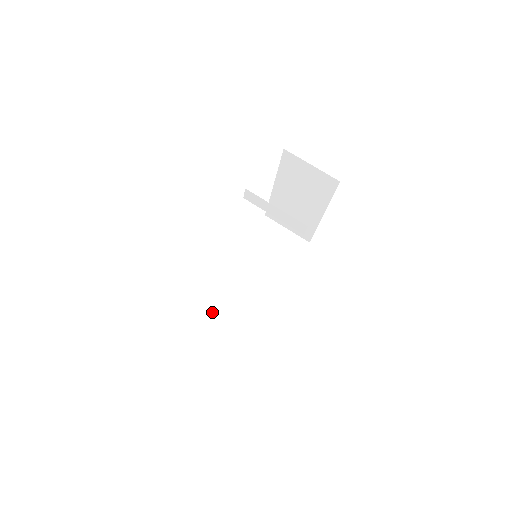
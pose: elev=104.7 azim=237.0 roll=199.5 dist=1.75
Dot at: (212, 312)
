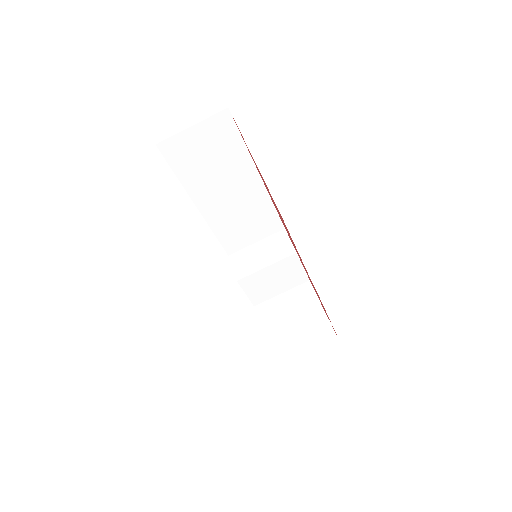
Dot at: (264, 276)
